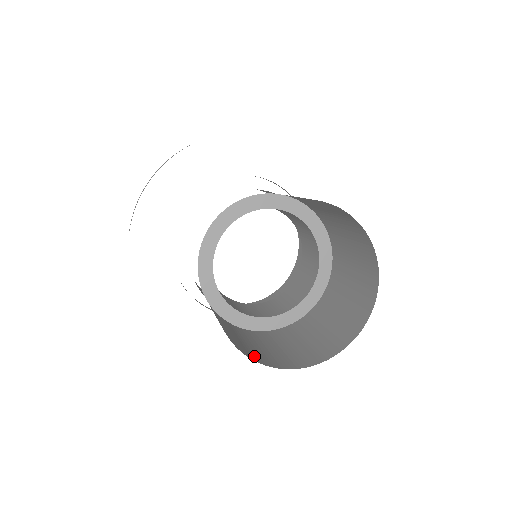
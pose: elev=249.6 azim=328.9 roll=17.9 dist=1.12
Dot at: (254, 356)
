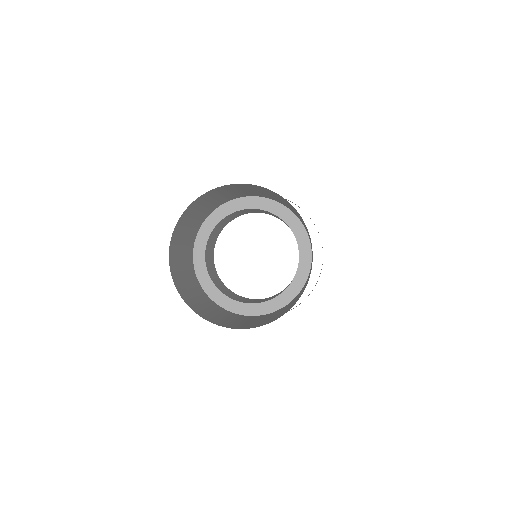
Dot at: (263, 324)
